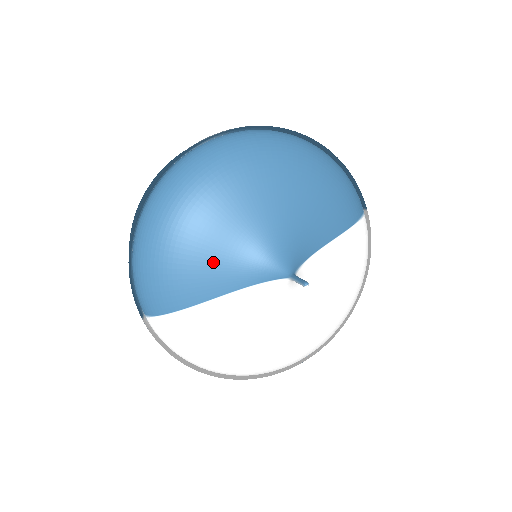
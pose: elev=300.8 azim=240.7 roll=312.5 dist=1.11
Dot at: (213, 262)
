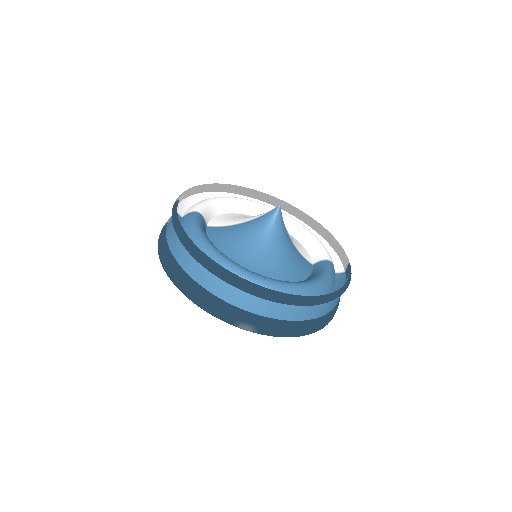
Dot at: occluded
